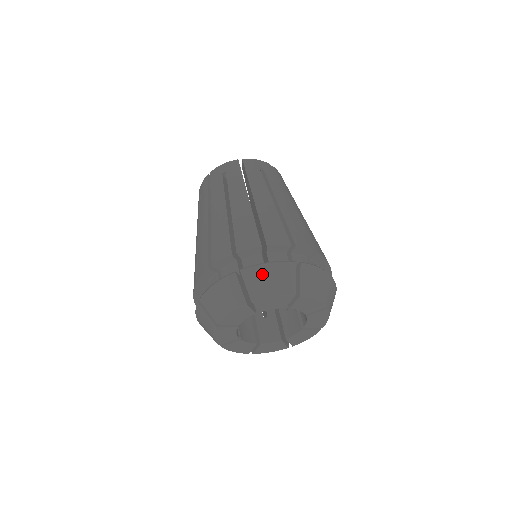
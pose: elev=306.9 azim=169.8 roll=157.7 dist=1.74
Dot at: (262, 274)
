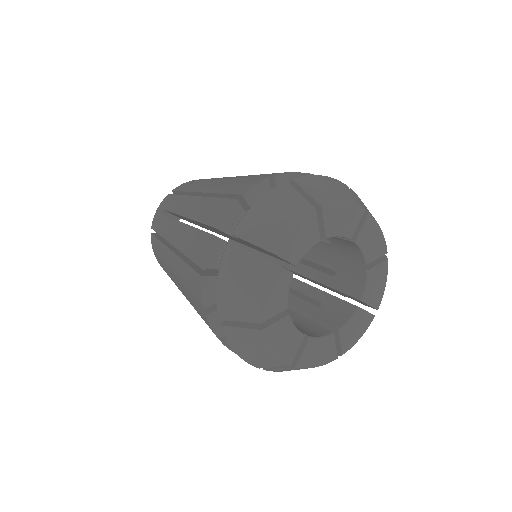
Dot at: occluded
